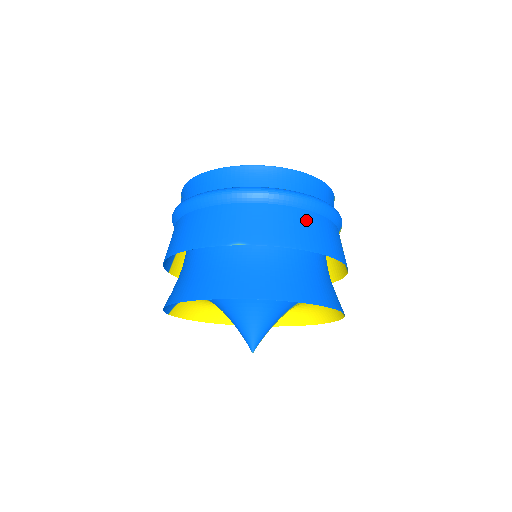
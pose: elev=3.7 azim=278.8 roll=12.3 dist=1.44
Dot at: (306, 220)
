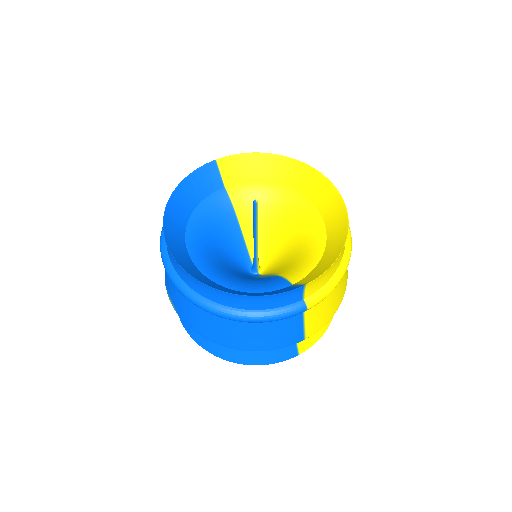
Dot at: (218, 323)
